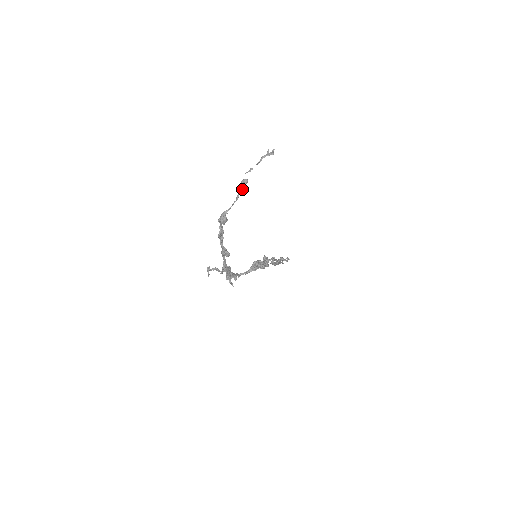
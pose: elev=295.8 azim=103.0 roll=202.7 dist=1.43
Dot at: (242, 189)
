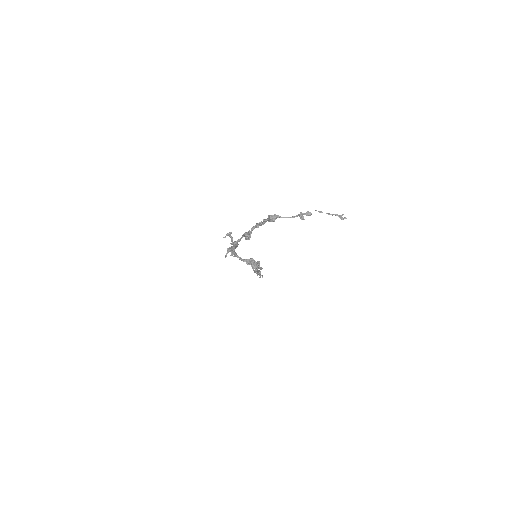
Dot at: (302, 215)
